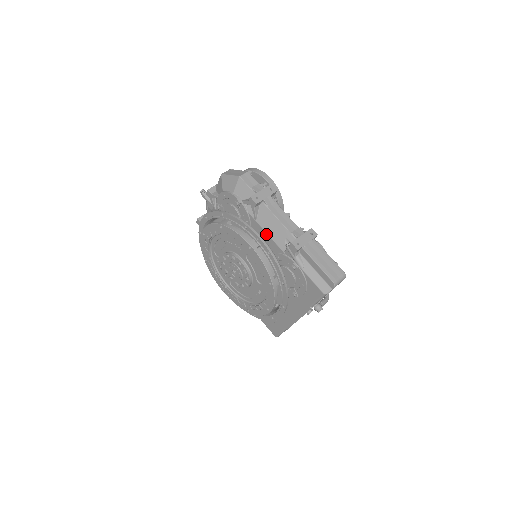
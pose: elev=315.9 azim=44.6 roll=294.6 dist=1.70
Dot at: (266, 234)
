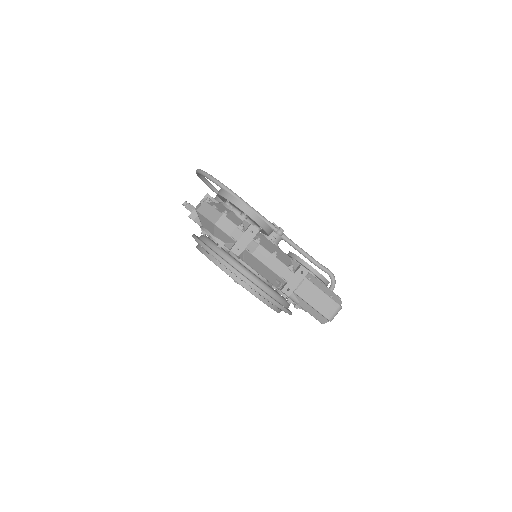
Dot at: occluded
